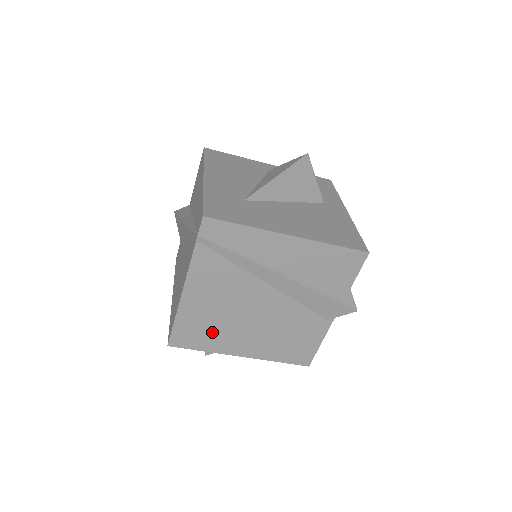
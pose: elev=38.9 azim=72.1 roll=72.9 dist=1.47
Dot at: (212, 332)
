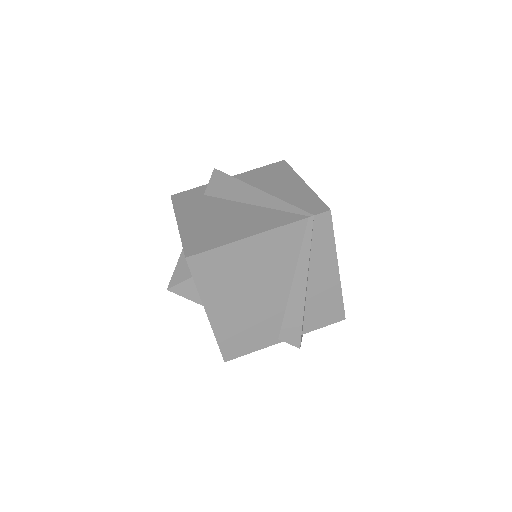
Dot at: (222, 279)
